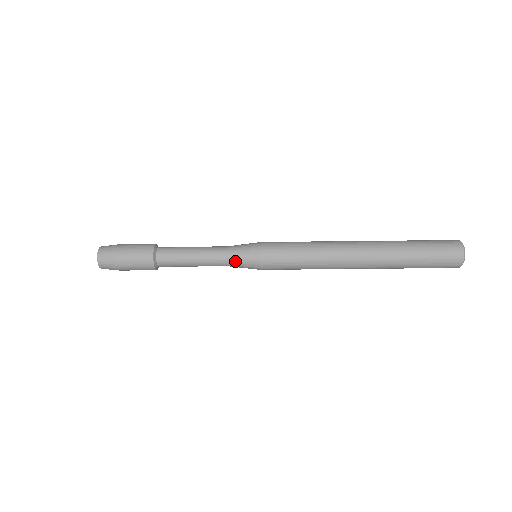
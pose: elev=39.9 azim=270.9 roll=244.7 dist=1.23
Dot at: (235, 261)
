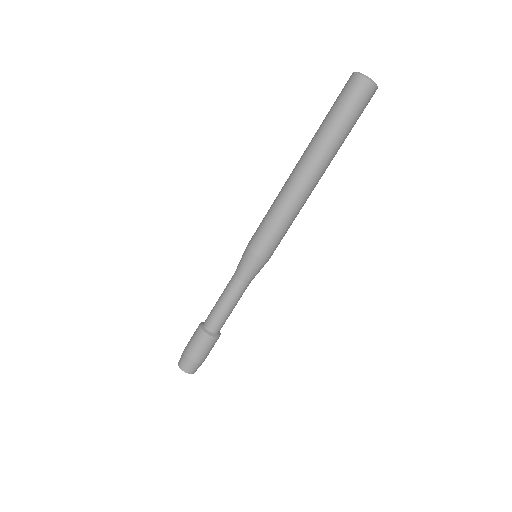
Dot at: (239, 270)
